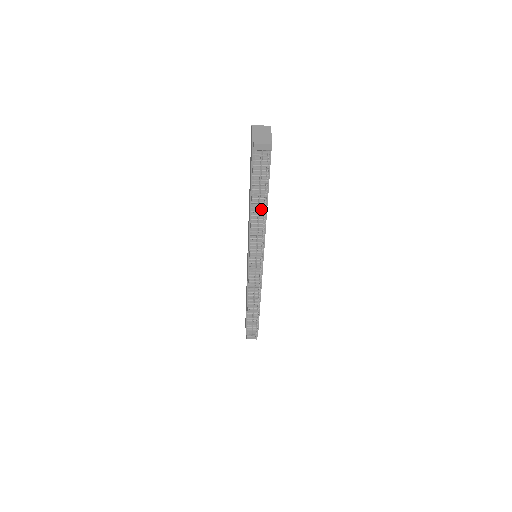
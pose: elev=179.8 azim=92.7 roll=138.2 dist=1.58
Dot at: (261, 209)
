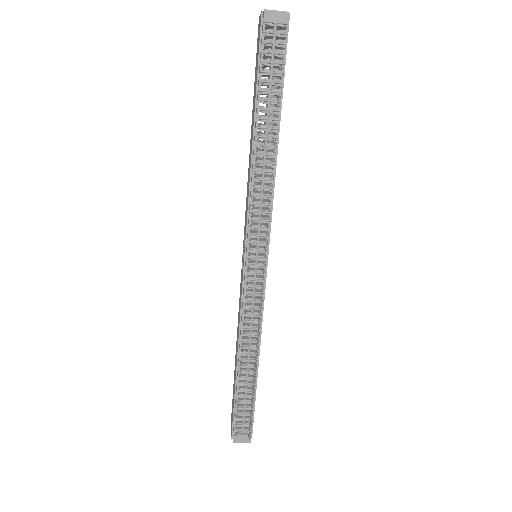
Dot at: (269, 142)
